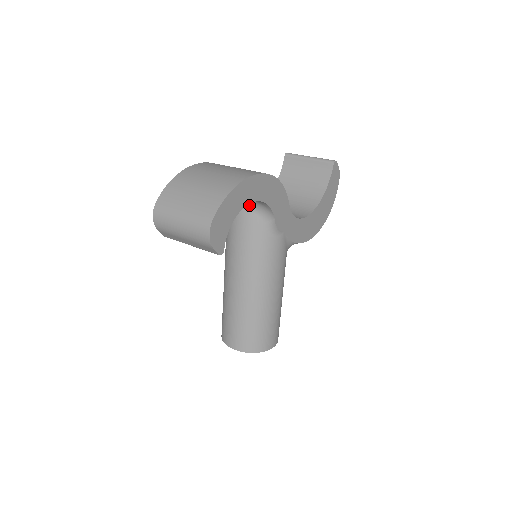
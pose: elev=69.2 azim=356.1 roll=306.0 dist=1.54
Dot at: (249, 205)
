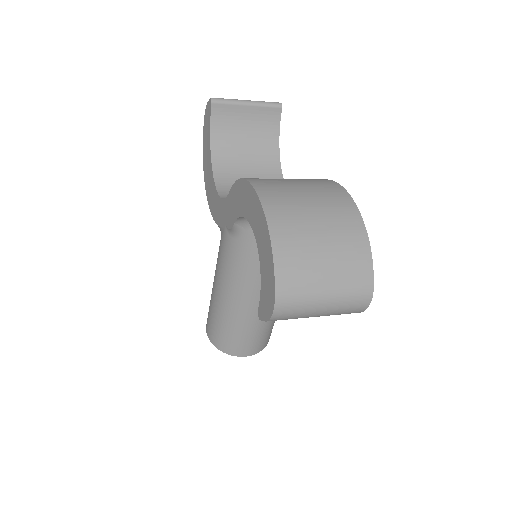
Dot at: occluded
